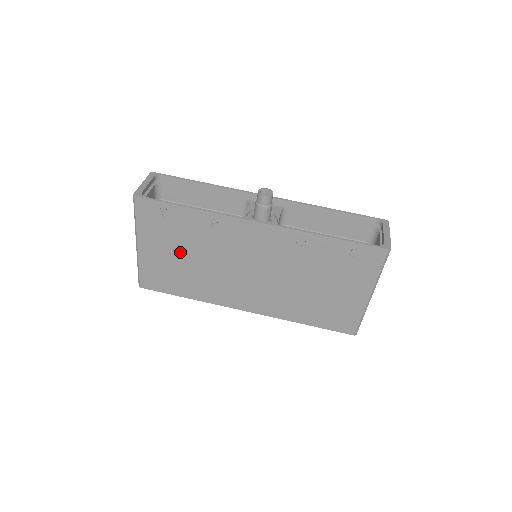
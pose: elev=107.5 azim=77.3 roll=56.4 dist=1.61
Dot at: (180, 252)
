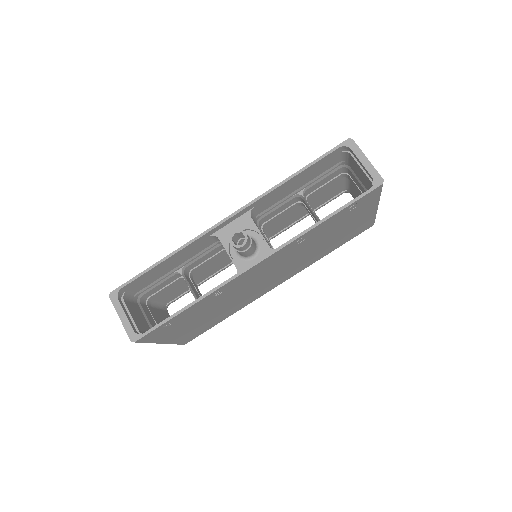
Dot at: (201, 318)
